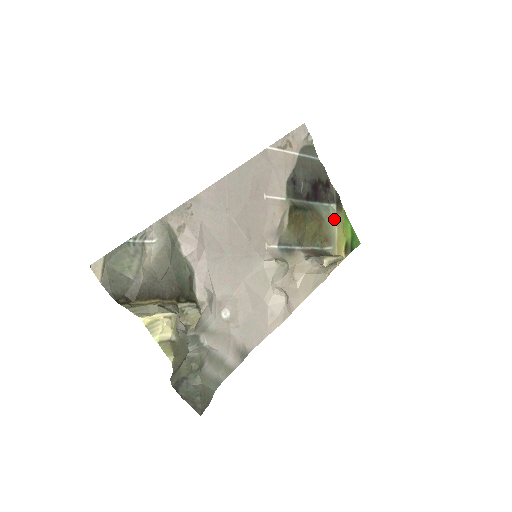
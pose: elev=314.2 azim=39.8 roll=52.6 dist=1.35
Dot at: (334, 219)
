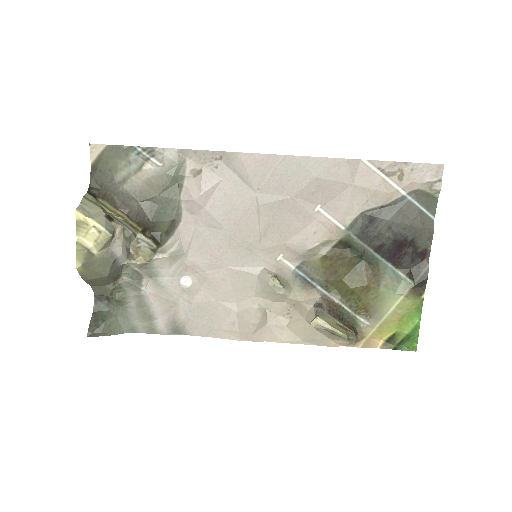
Dot at: (398, 297)
